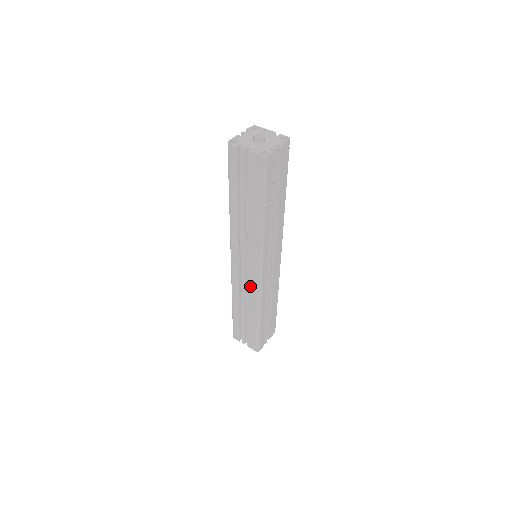
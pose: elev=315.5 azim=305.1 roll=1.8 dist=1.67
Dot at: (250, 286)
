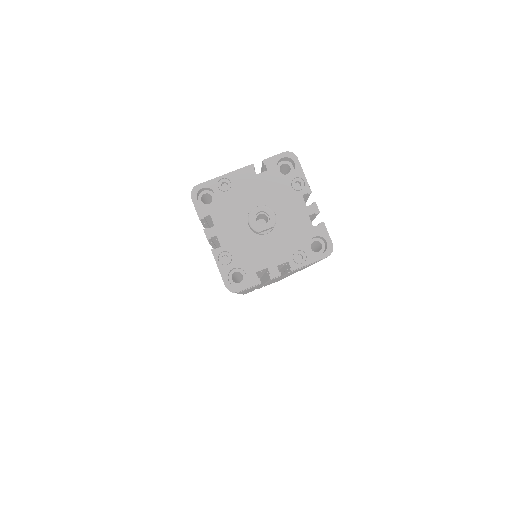
Dot at: occluded
